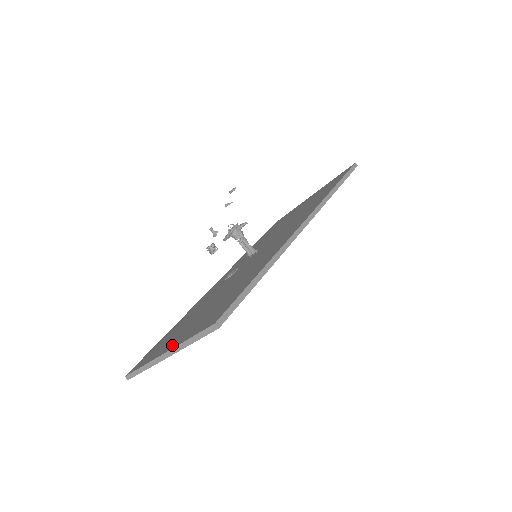
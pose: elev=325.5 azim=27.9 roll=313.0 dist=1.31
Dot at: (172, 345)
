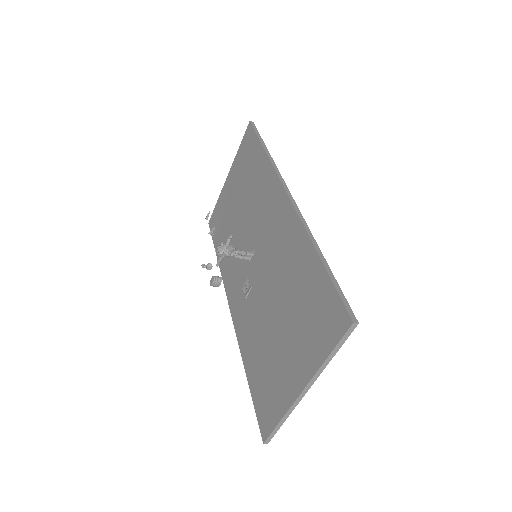
Dot at: (302, 377)
